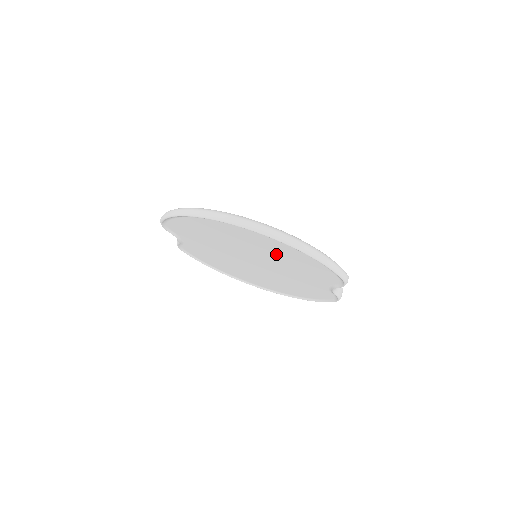
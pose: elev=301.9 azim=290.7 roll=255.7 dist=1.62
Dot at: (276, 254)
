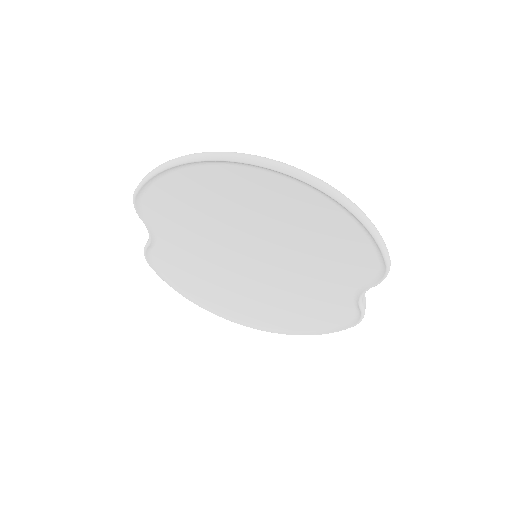
Dot at: (297, 229)
